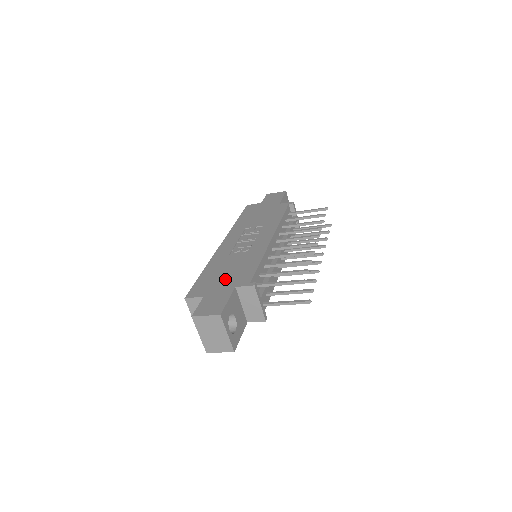
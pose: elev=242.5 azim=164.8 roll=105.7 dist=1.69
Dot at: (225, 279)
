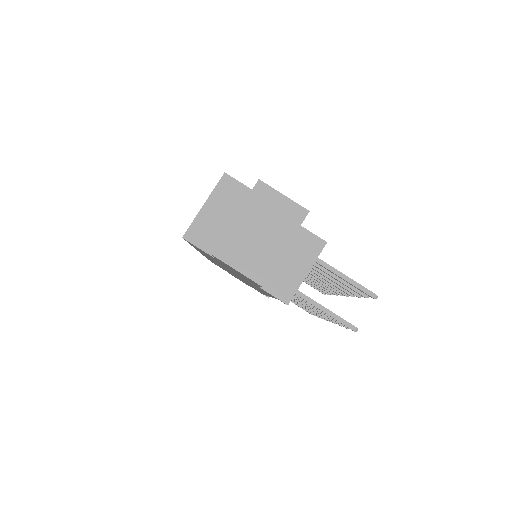
Dot at: occluded
